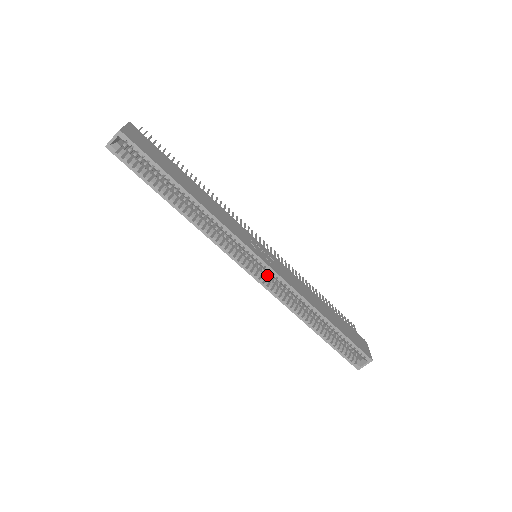
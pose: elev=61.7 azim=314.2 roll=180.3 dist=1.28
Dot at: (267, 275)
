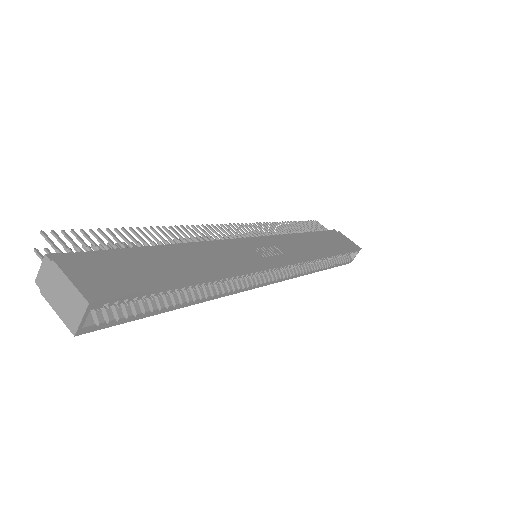
Dot at: occluded
